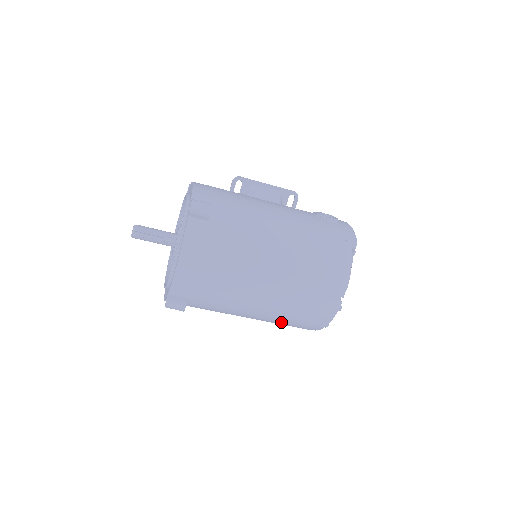
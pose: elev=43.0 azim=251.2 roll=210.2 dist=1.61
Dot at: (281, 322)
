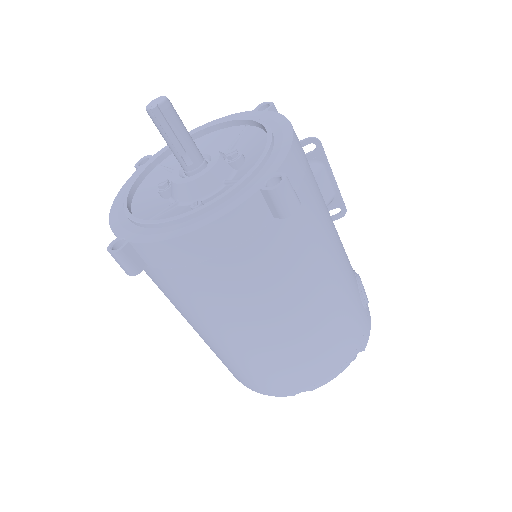
Dot at: occluded
